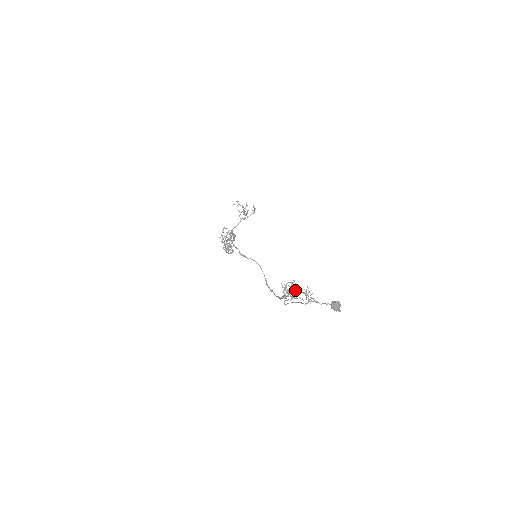
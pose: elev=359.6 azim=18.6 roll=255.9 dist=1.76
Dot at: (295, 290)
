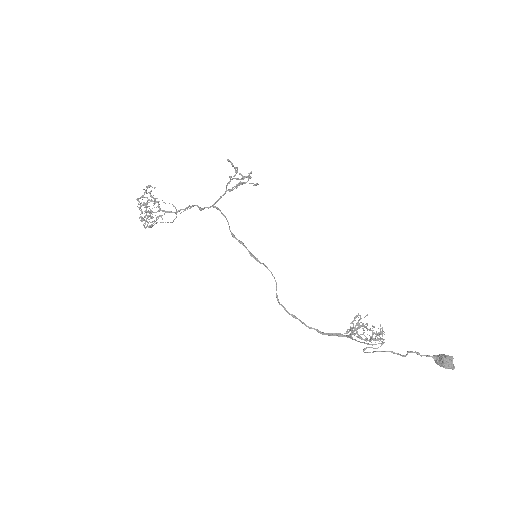
Dot at: occluded
